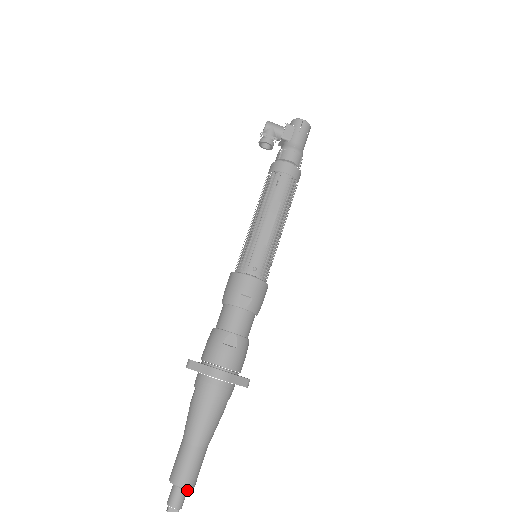
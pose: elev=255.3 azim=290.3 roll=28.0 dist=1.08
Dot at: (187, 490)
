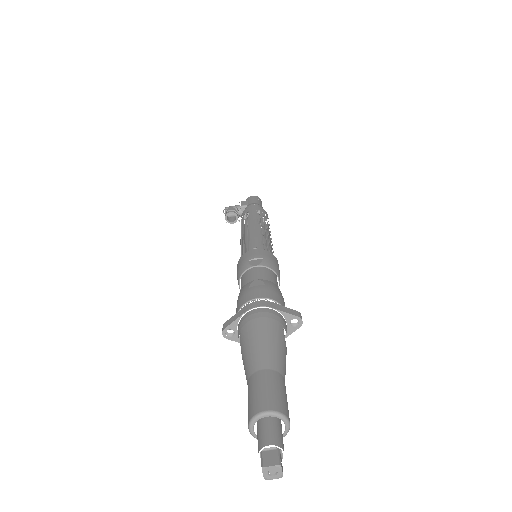
Dot at: (280, 427)
